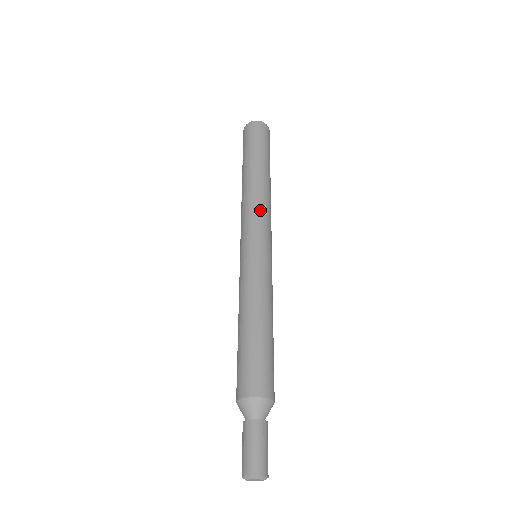
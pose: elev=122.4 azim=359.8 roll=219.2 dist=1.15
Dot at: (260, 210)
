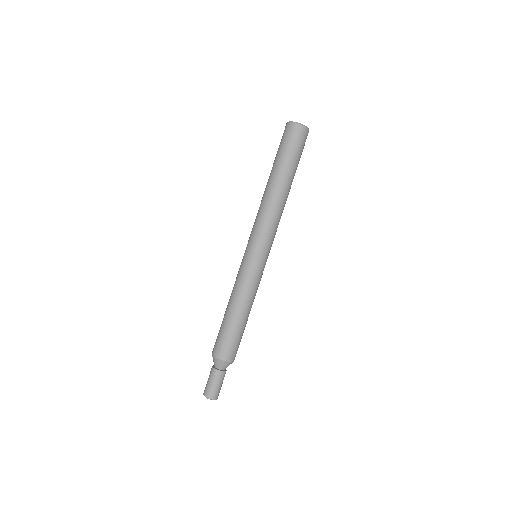
Dot at: (265, 222)
